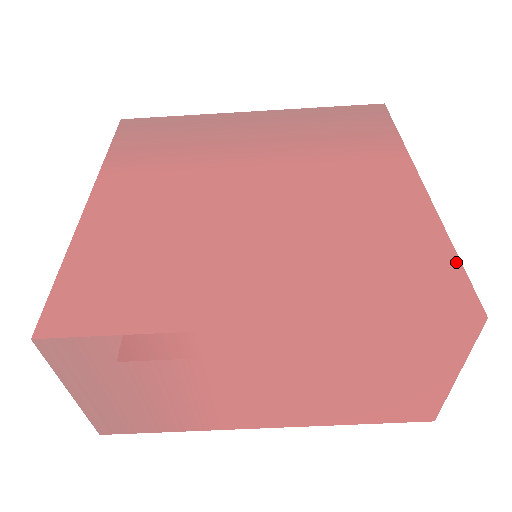
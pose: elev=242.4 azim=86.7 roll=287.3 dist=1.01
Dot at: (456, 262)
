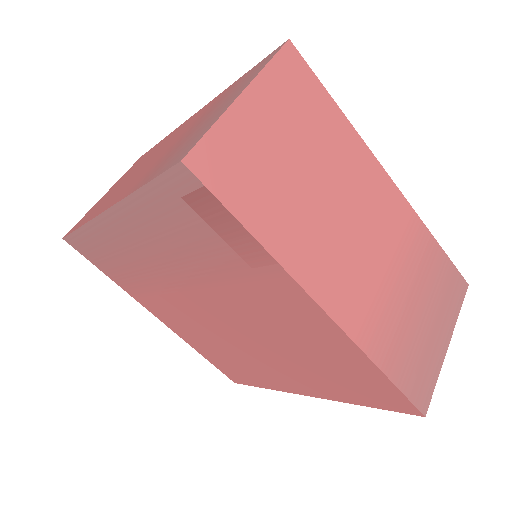
Dot at: (391, 385)
